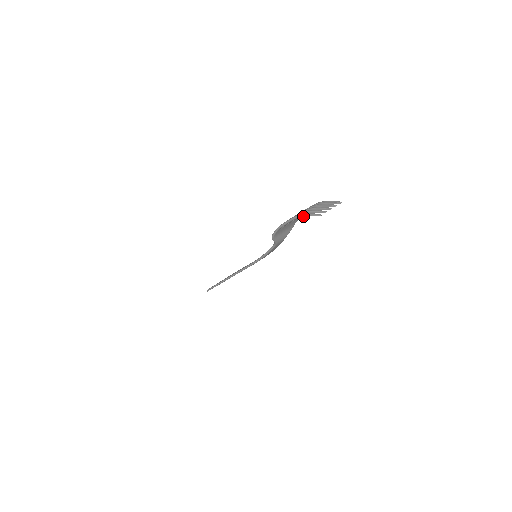
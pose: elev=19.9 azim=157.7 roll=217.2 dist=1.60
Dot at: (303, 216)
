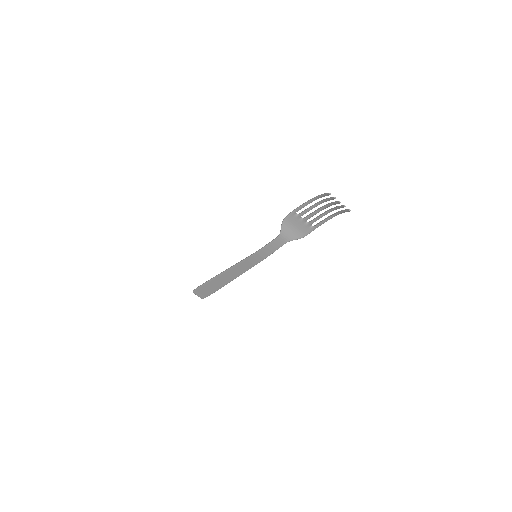
Dot at: (319, 195)
